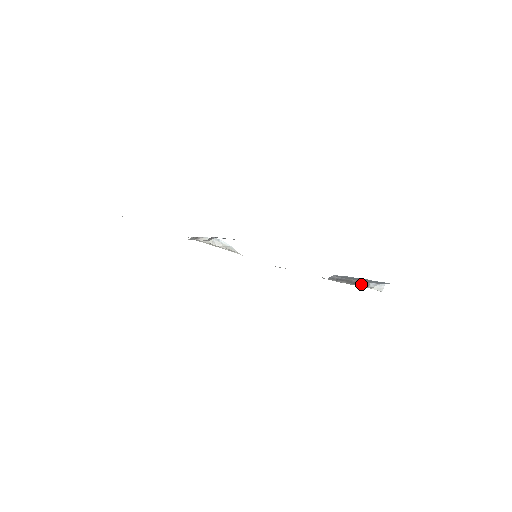
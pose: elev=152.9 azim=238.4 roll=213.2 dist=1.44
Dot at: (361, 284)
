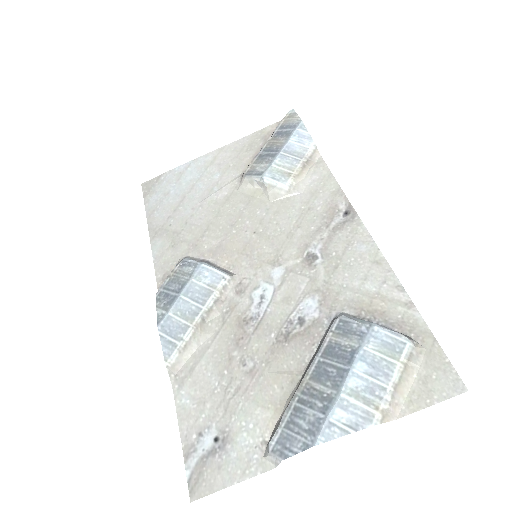
Dot at: (277, 424)
